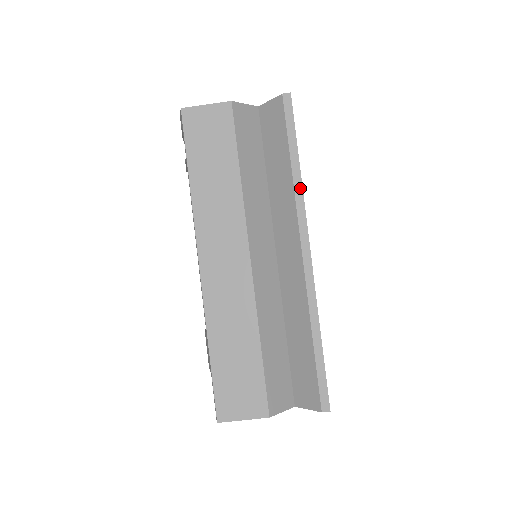
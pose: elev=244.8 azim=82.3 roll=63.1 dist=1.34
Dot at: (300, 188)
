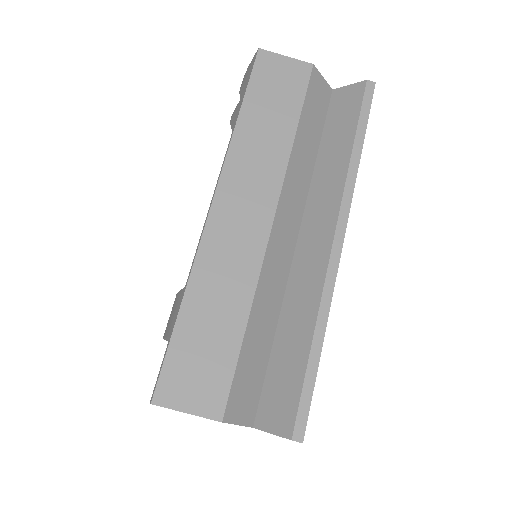
Dot at: (355, 173)
